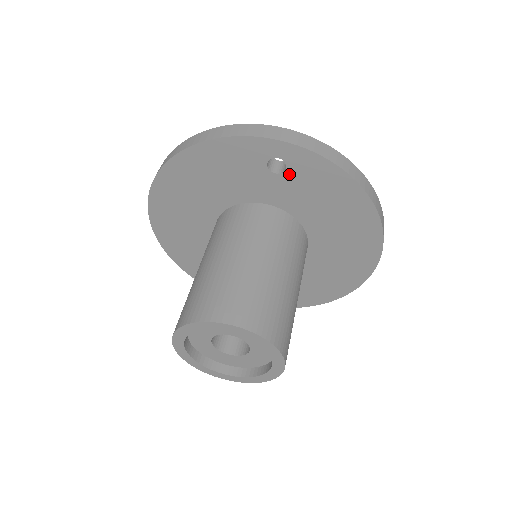
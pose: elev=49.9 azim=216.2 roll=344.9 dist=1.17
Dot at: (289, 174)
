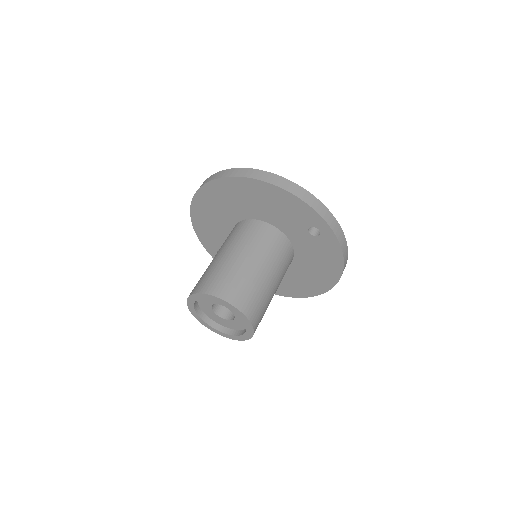
Dot at: (316, 239)
